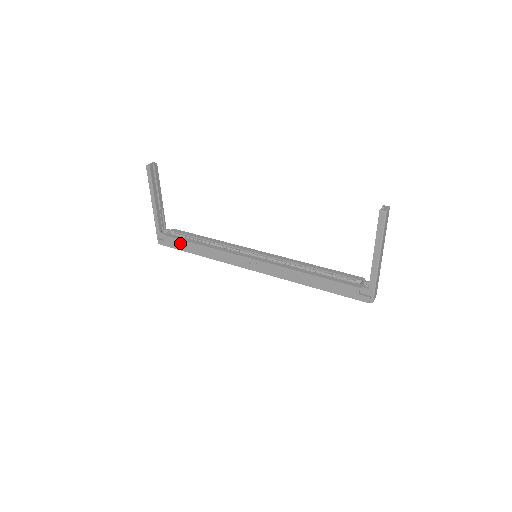
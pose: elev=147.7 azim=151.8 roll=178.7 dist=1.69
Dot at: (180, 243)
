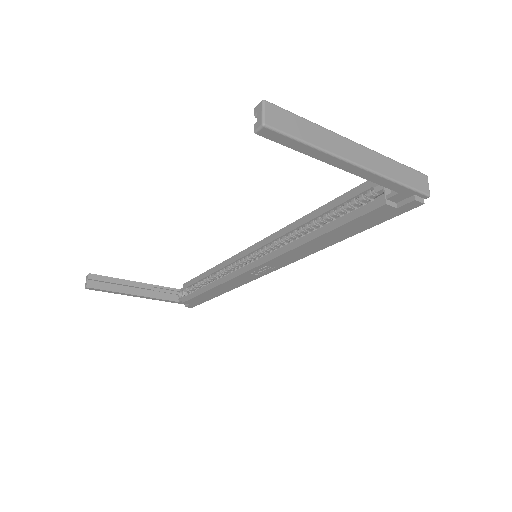
Dot at: (198, 299)
